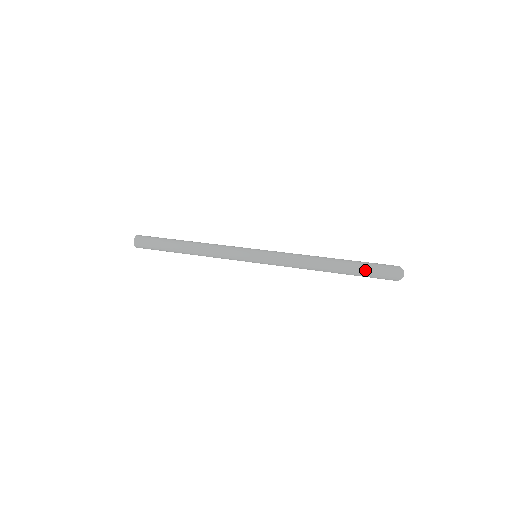
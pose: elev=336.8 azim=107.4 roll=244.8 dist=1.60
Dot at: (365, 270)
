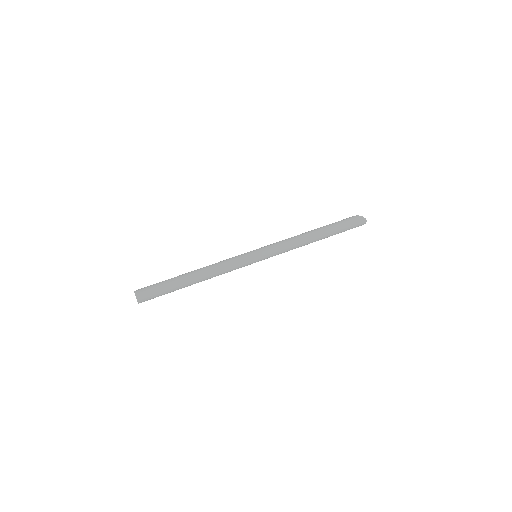
Dot at: (342, 230)
